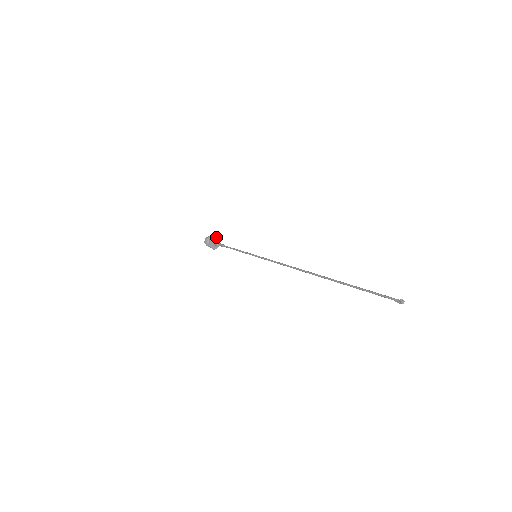
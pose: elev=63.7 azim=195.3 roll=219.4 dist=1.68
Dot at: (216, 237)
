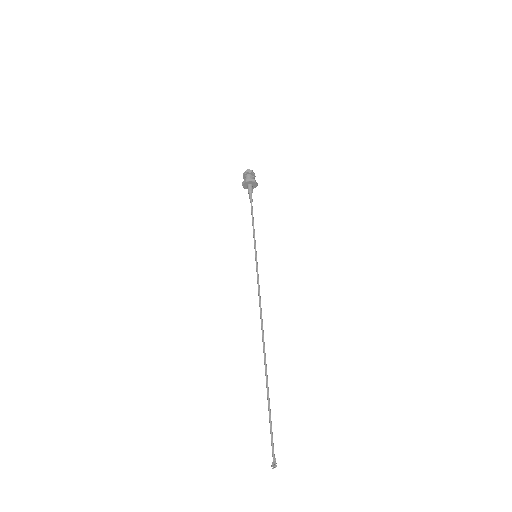
Dot at: (247, 181)
